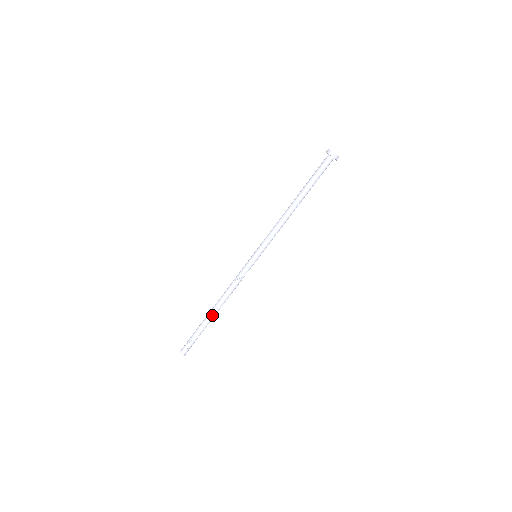
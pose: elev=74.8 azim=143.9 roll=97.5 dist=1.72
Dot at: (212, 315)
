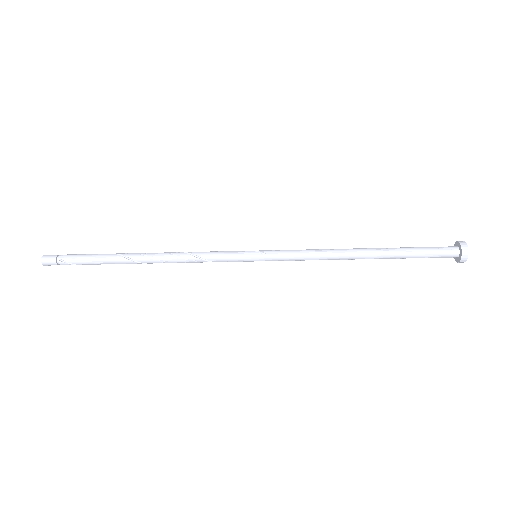
Dot at: (132, 263)
